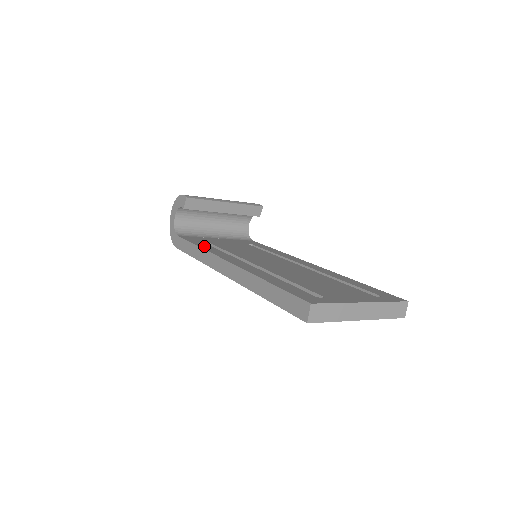
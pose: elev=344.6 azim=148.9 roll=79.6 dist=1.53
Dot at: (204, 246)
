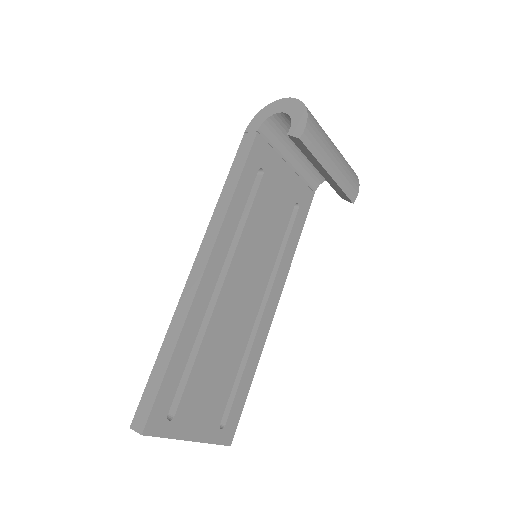
Dot at: (240, 196)
